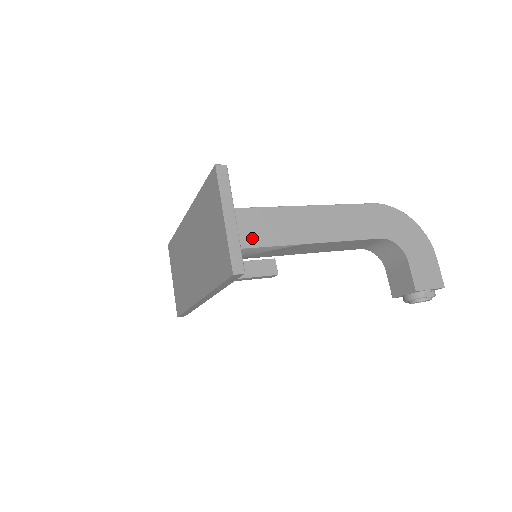
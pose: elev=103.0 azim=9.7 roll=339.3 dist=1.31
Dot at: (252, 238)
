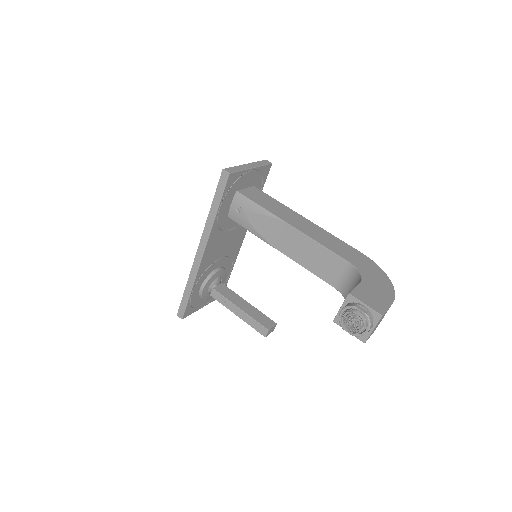
Dot at: (255, 199)
